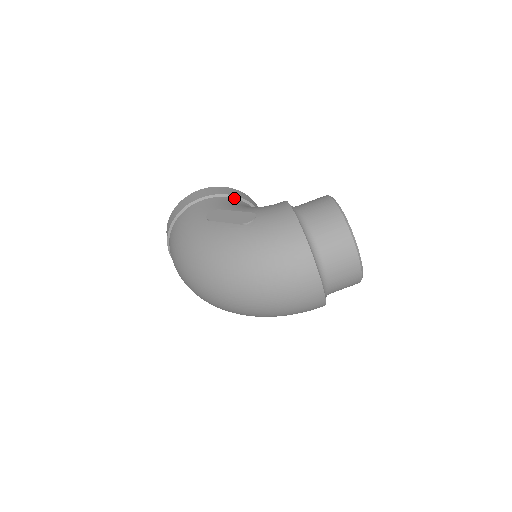
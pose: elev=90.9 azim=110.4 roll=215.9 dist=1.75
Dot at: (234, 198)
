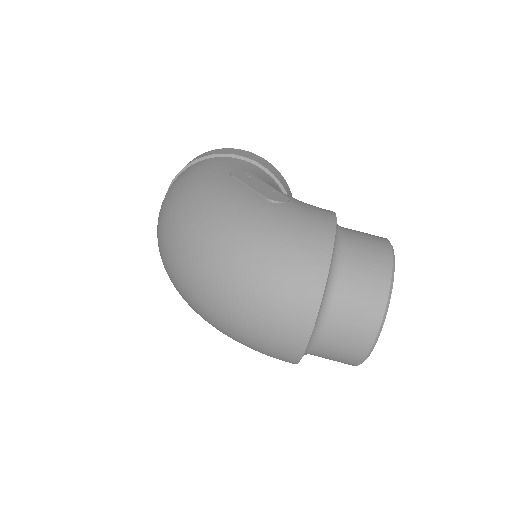
Dot at: (276, 181)
